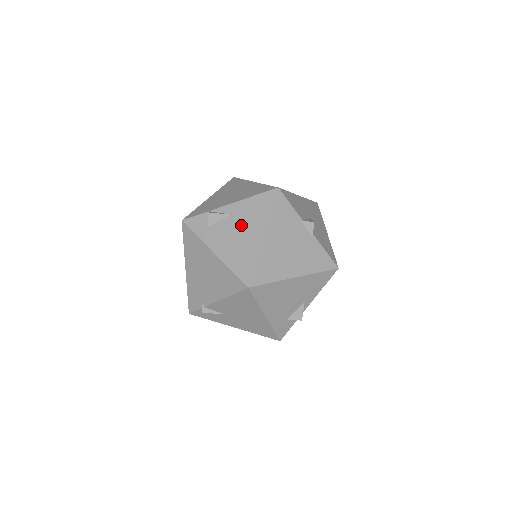
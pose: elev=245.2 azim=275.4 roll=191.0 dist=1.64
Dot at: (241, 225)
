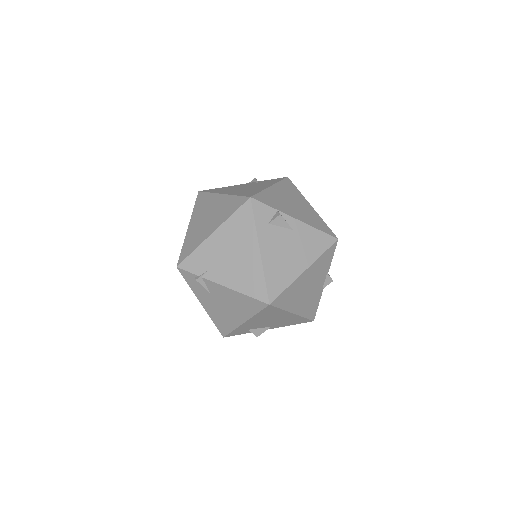
Dot at: (295, 246)
